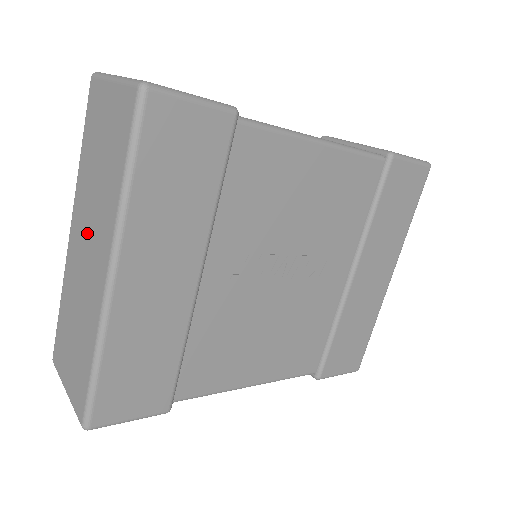
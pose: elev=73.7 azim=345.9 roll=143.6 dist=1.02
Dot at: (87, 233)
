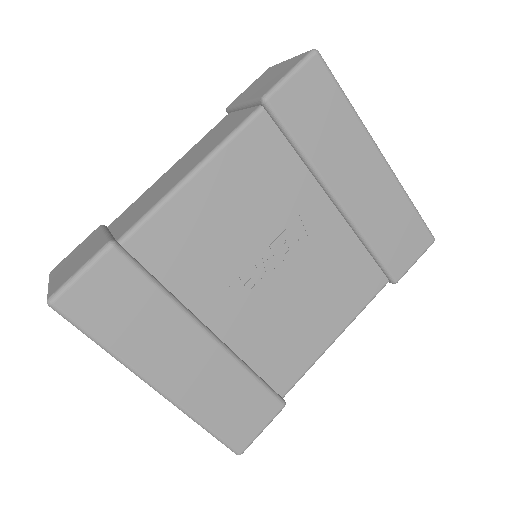
Dot at: occluded
